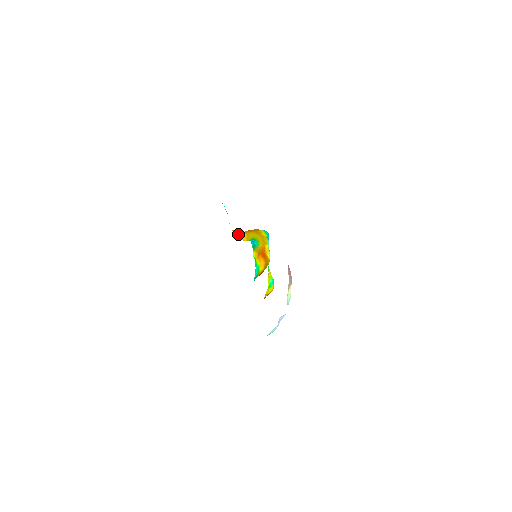
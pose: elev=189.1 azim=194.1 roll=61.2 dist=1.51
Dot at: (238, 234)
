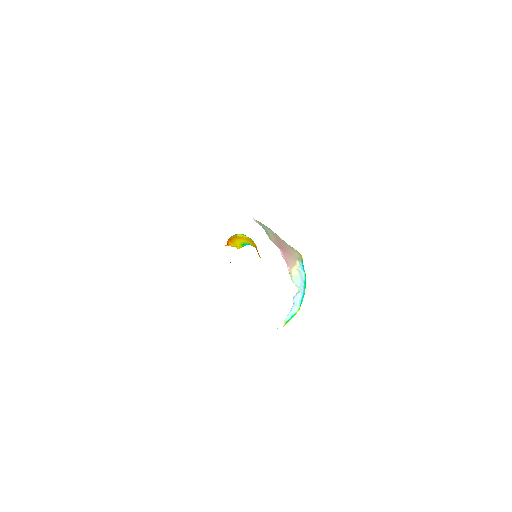
Dot at: (233, 246)
